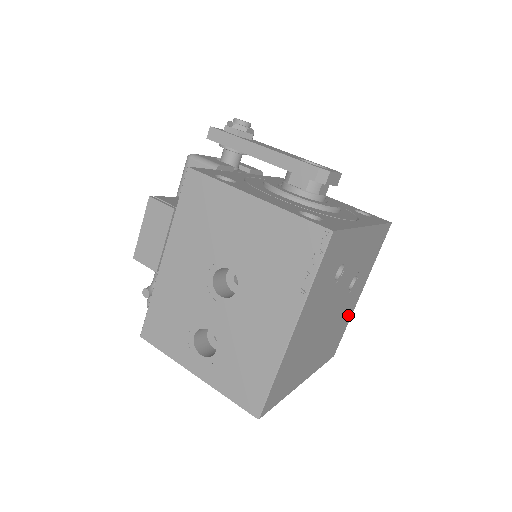
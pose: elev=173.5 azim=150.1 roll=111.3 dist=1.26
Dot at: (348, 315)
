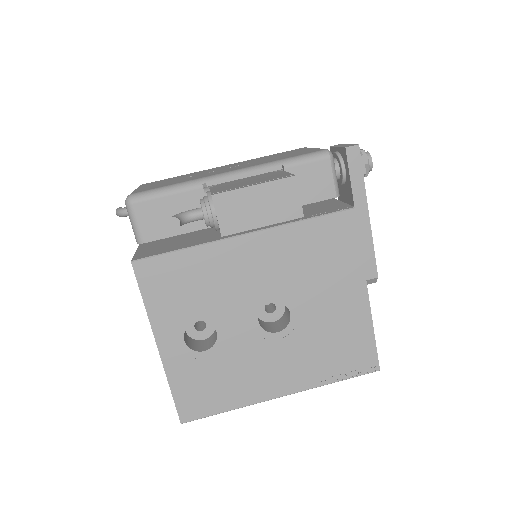
Dot at: occluded
